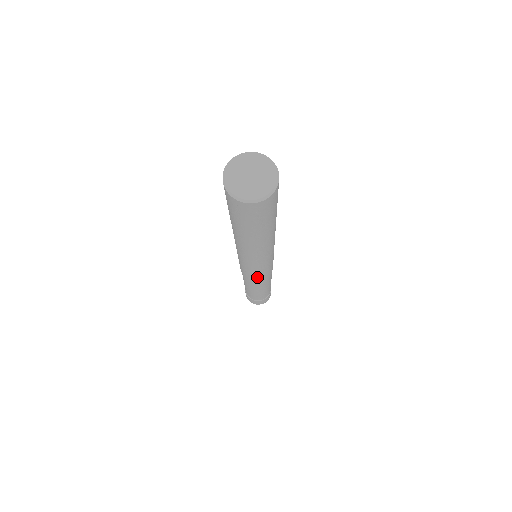
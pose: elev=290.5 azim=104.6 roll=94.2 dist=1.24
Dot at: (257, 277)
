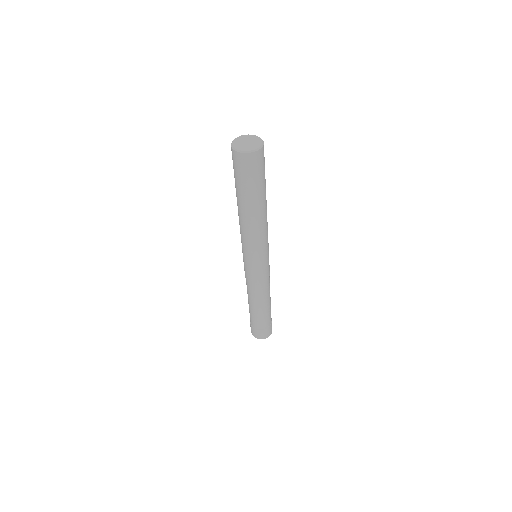
Dot at: (263, 273)
